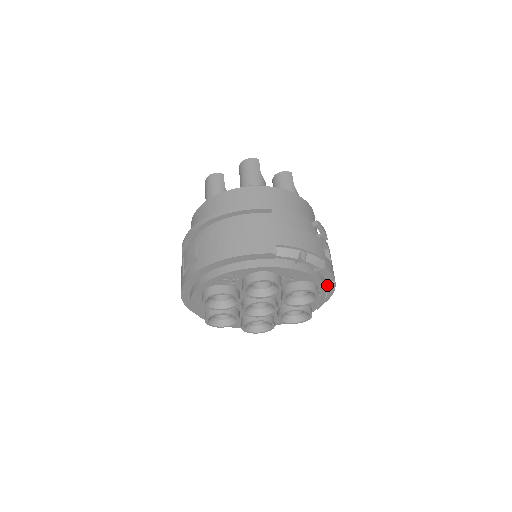
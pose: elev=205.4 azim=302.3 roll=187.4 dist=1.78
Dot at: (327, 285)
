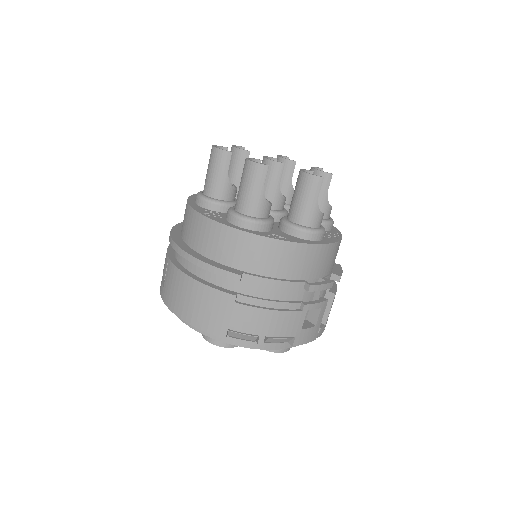
Dot at: occluded
